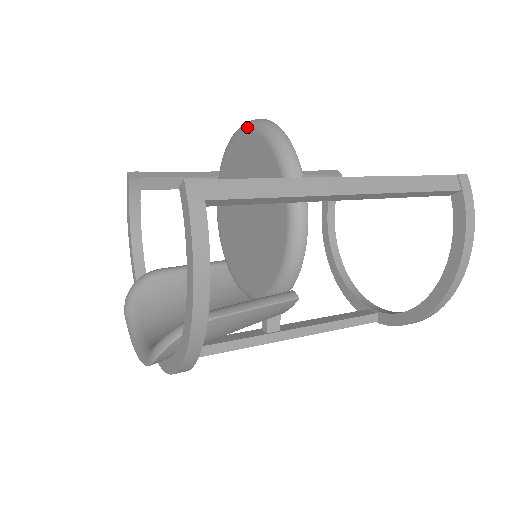
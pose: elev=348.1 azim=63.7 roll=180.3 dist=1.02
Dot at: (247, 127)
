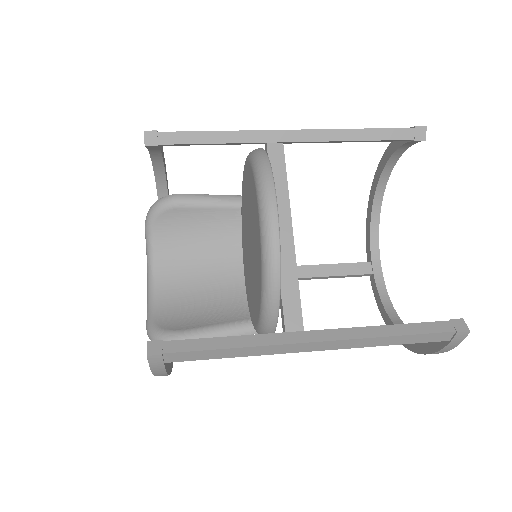
Dot at: (259, 214)
